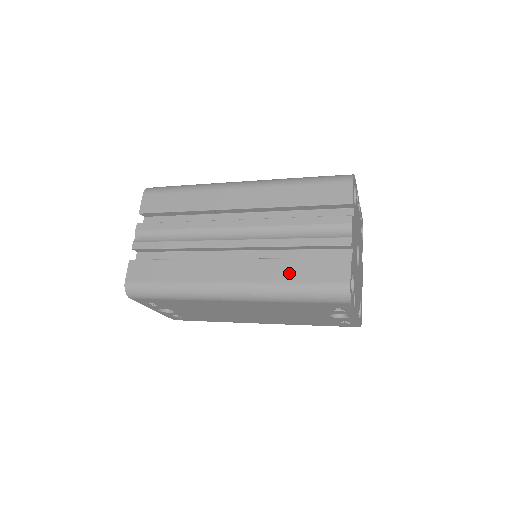
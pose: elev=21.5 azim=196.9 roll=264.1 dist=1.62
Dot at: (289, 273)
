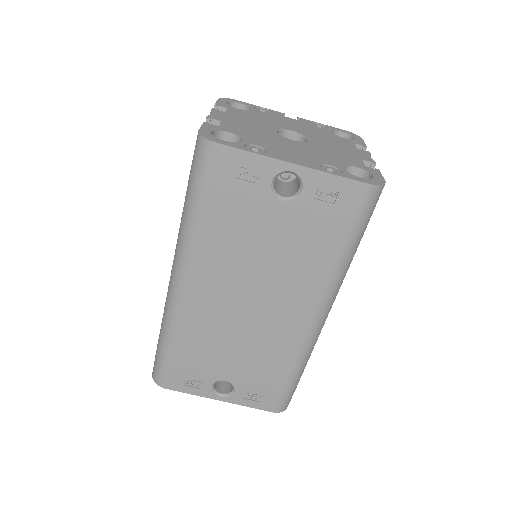
Dot at: occluded
